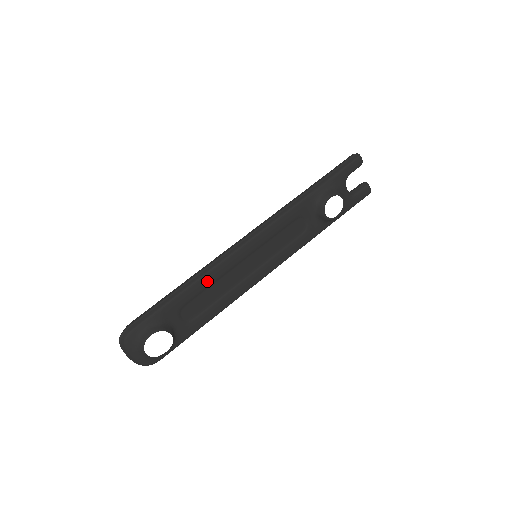
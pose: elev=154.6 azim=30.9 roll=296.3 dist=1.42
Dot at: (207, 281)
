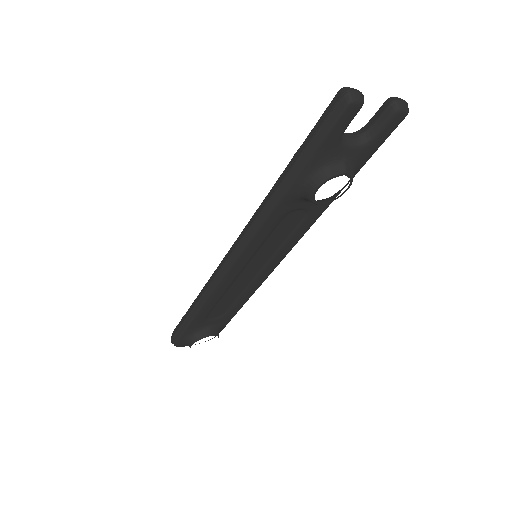
Dot at: (213, 301)
